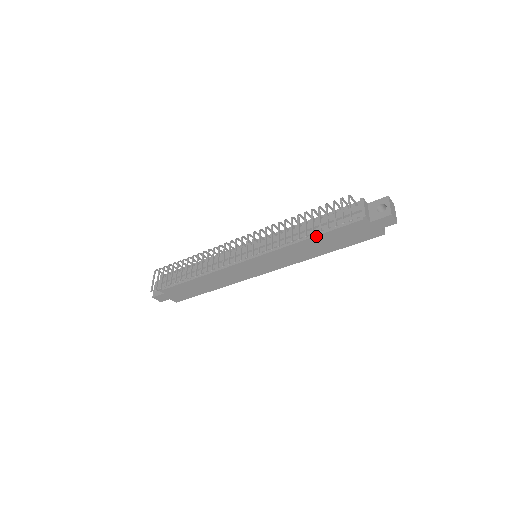
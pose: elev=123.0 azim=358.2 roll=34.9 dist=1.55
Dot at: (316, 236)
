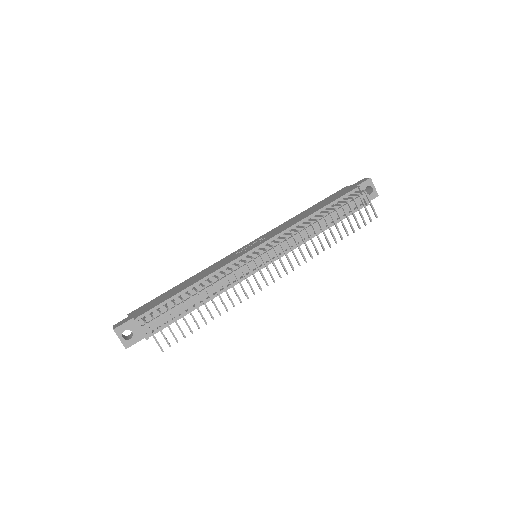
Dot at: occluded
